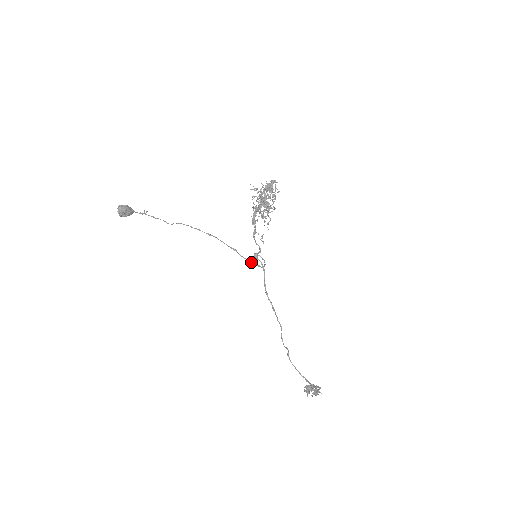
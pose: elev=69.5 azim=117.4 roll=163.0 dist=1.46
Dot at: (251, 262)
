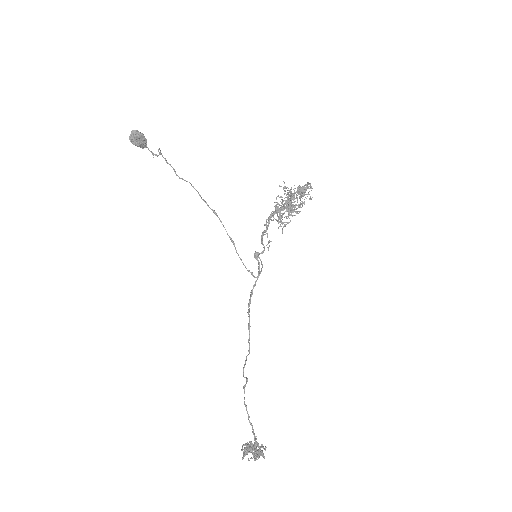
Dot at: occluded
